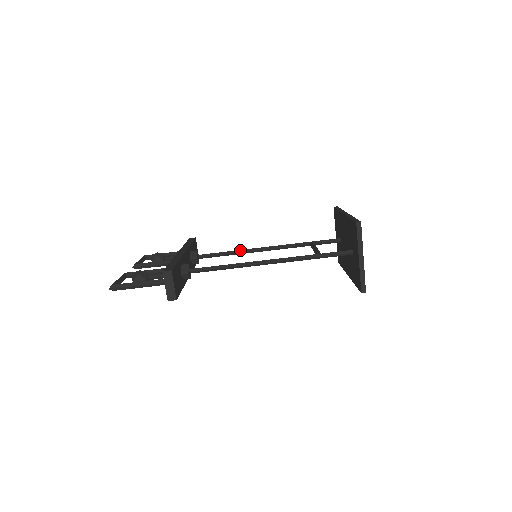
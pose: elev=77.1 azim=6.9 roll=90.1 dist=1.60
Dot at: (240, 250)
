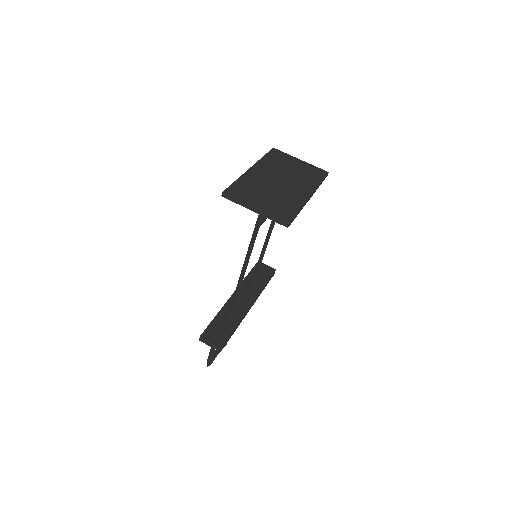
Dot at: (260, 254)
